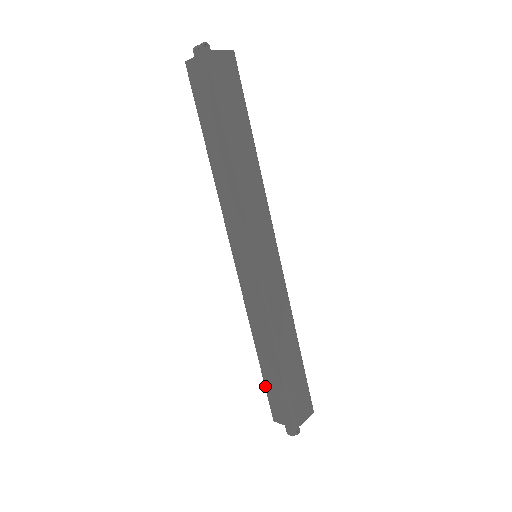
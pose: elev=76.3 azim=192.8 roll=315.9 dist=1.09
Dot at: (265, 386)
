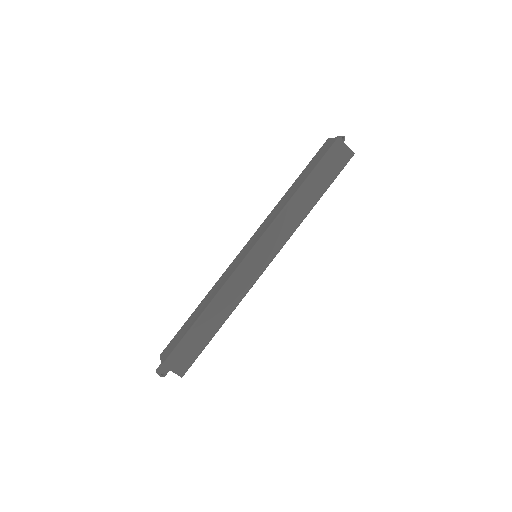
Dot at: (180, 329)
